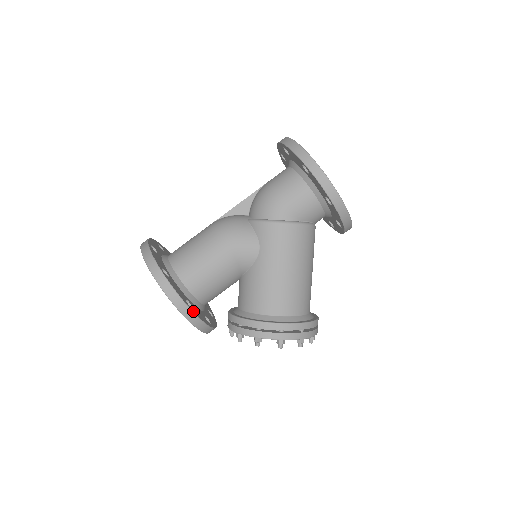
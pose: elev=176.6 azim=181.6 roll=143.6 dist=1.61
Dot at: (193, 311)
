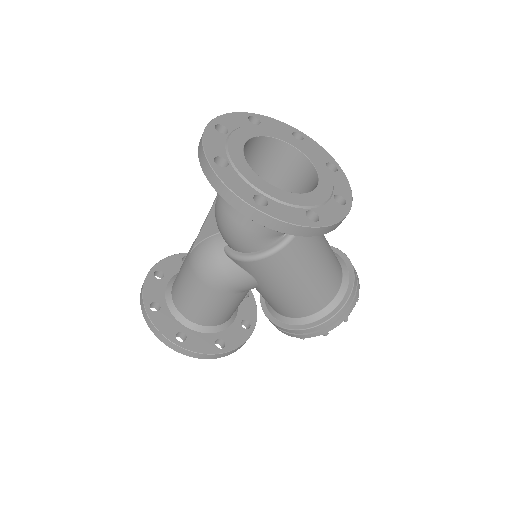
Dot at: (228, 350)
